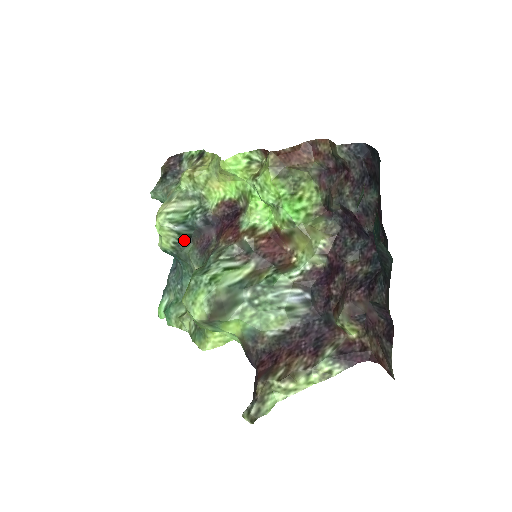
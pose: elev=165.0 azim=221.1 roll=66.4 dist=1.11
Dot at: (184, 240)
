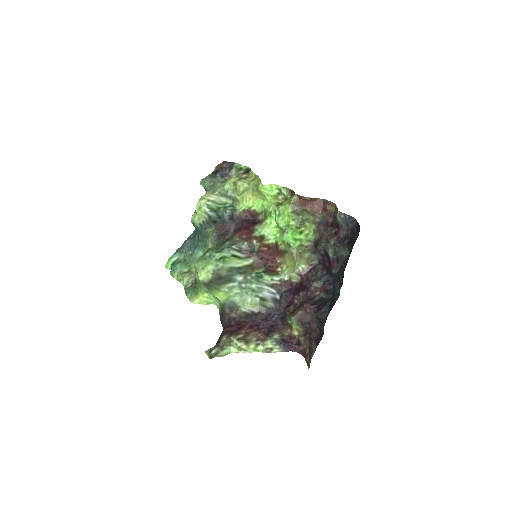
Dot at: (210, 223)
